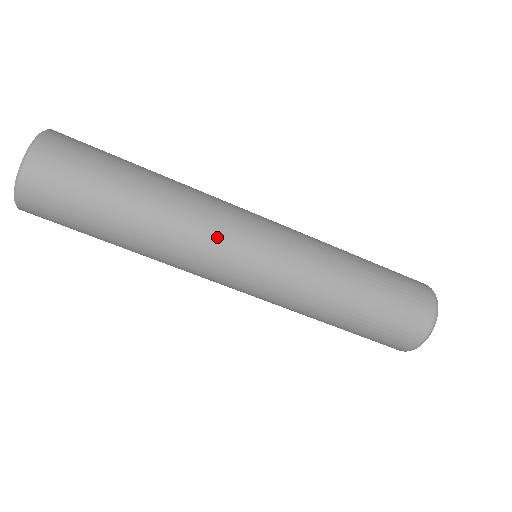
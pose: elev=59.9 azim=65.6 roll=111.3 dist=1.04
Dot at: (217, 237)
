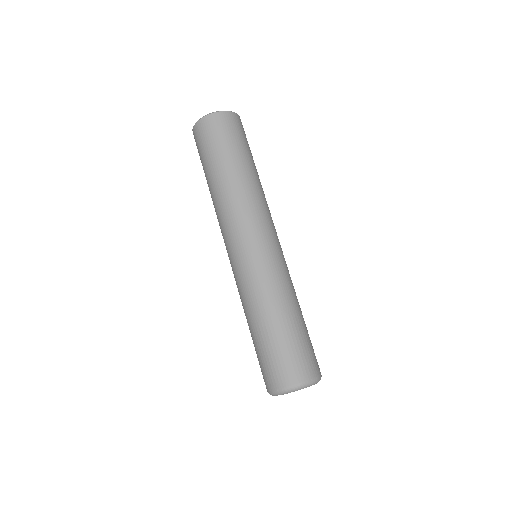
Dot at: (265, 215)
